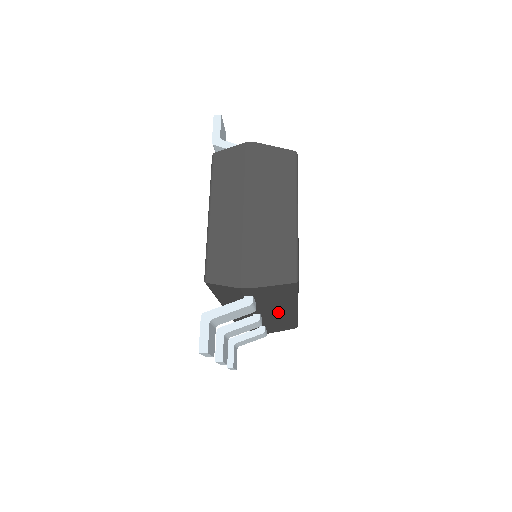
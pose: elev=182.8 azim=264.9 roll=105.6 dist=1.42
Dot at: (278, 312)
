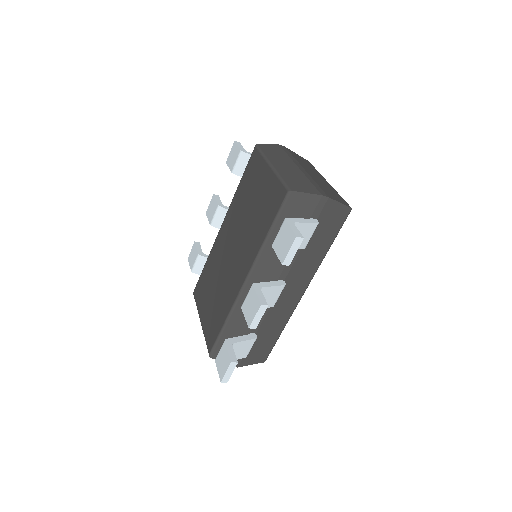
Dot at: (293, 287)
